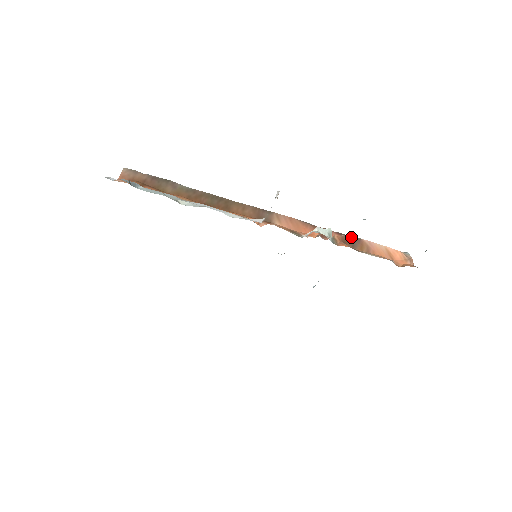
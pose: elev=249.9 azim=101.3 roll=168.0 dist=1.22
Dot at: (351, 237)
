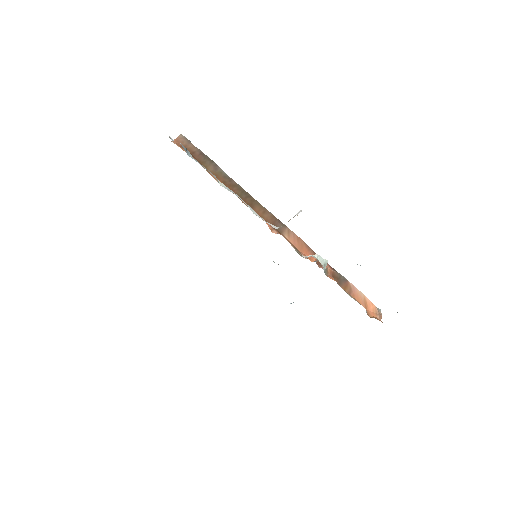
Dot at: (340, 275)
